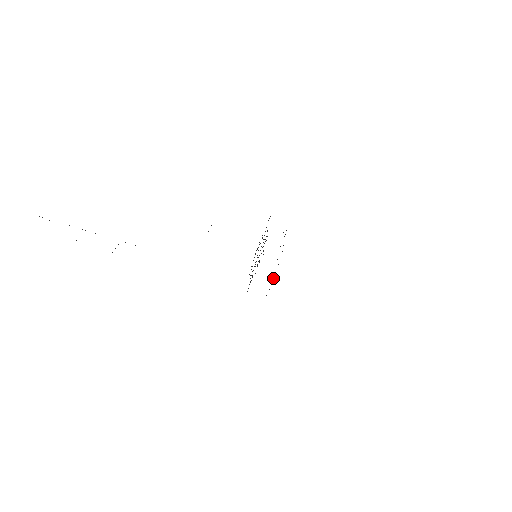
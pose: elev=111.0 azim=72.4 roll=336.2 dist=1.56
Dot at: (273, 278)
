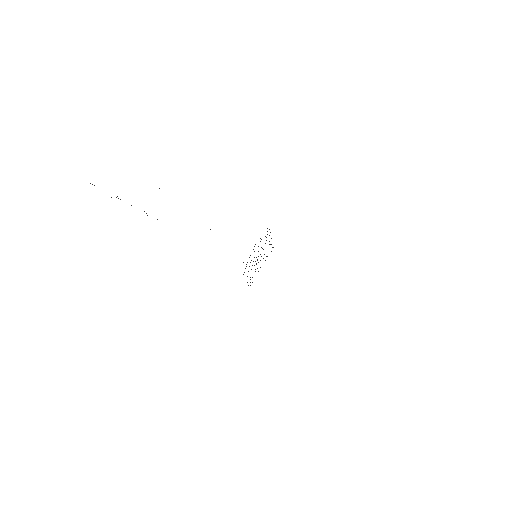
Dot at: occluded
